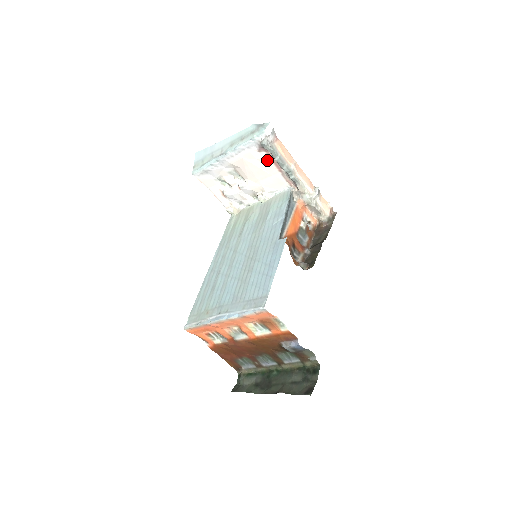
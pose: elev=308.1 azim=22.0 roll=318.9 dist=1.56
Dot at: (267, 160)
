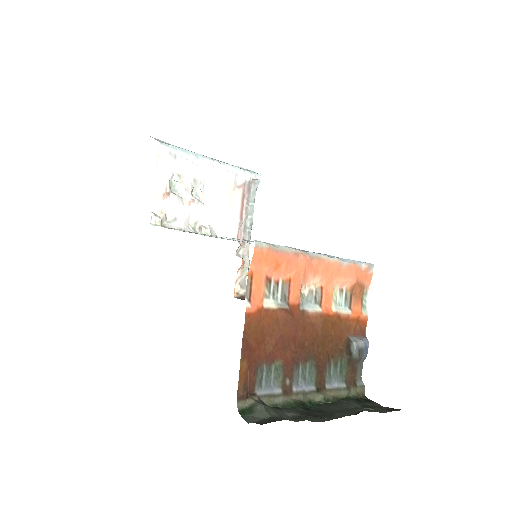
Dot at: (239, 199)
